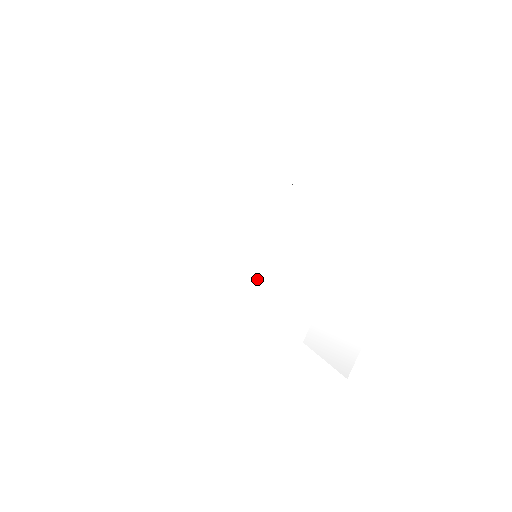
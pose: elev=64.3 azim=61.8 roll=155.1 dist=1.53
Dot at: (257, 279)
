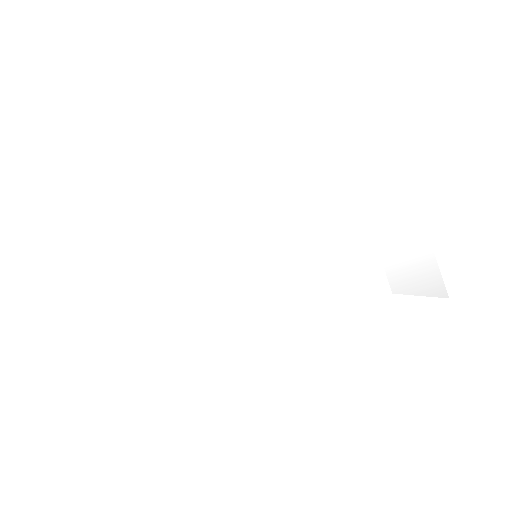
Dot at: (255, 281)
